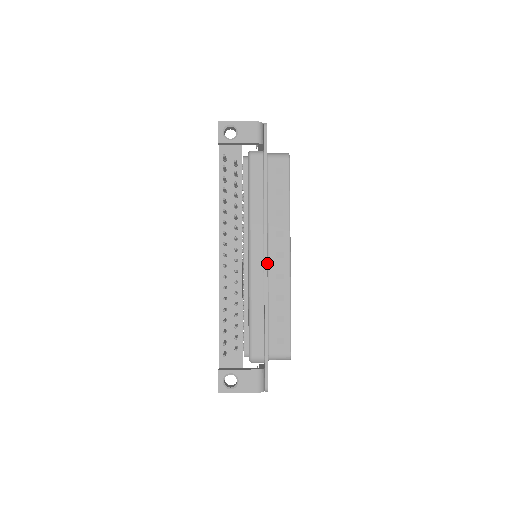
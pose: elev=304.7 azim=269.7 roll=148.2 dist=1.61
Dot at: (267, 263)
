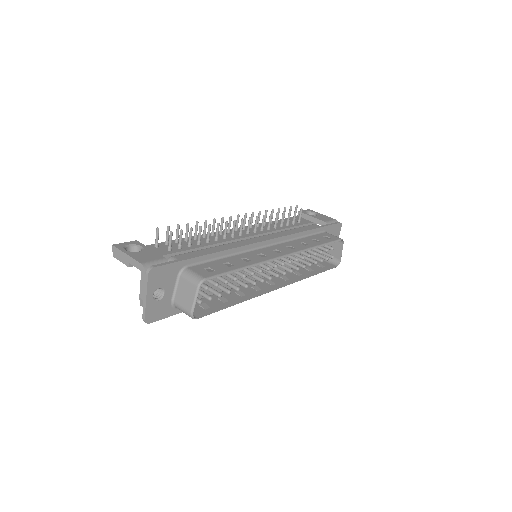
Dot at: (262, 247)
